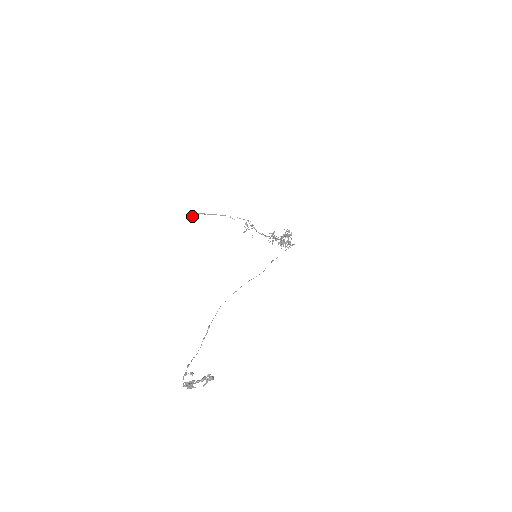
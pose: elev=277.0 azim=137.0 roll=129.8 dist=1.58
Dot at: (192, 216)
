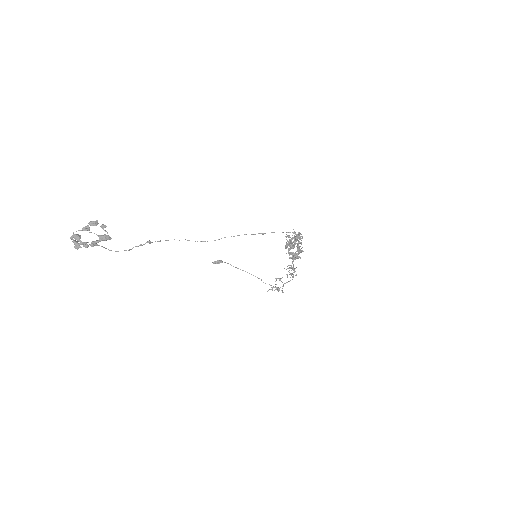
Dot at: (217, 261)
